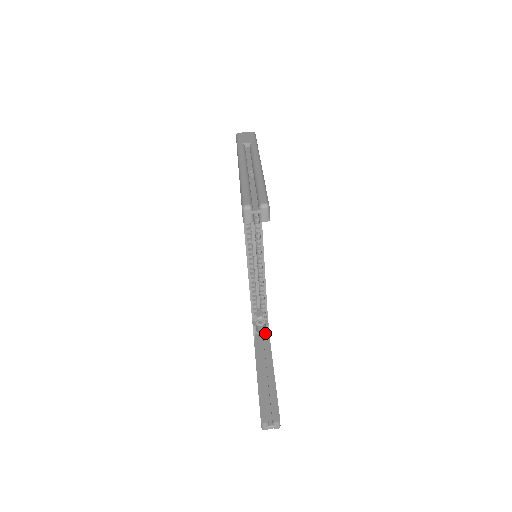
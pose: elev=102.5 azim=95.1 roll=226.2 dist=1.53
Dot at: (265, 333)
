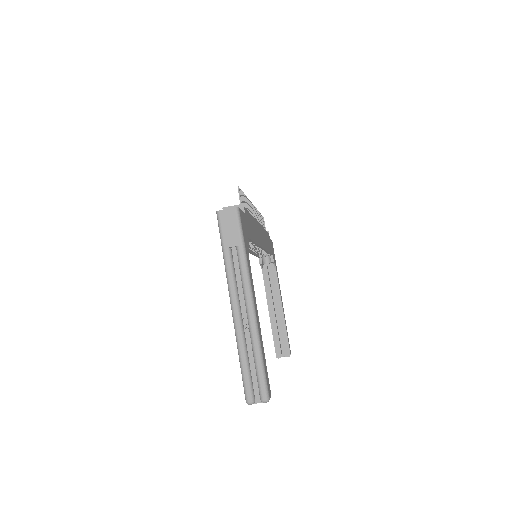
Dot at: (271, 263)
